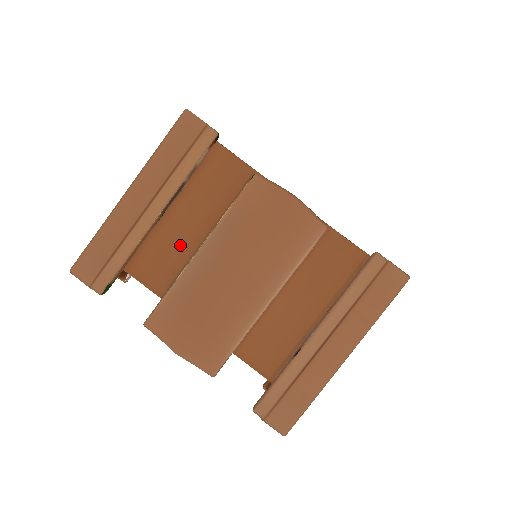
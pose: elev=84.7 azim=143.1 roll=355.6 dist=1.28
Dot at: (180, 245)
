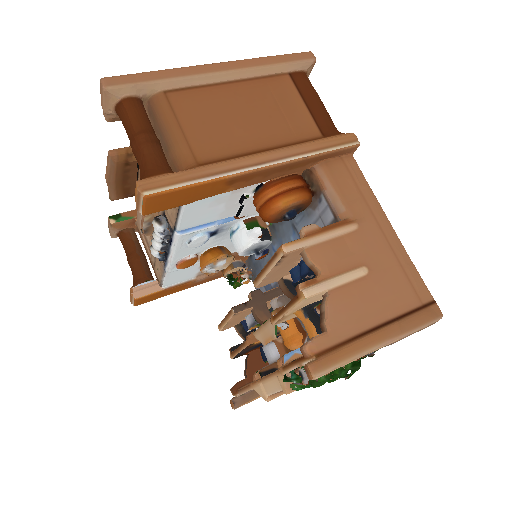
Dot at: occluded
